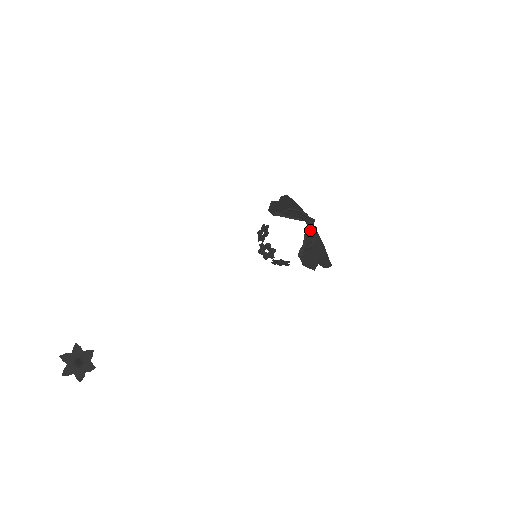
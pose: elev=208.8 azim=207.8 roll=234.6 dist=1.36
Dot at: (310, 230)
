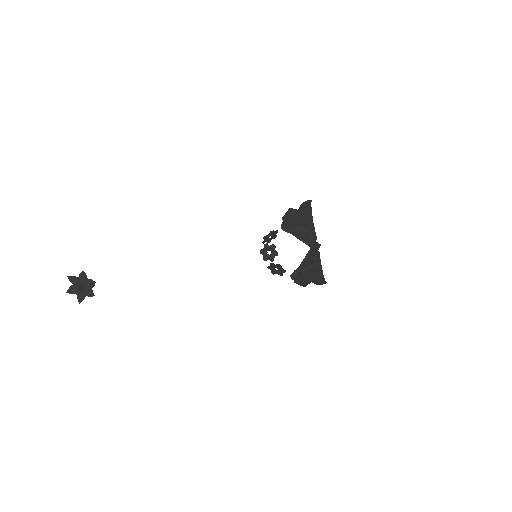
Dot at: (312, 255)
